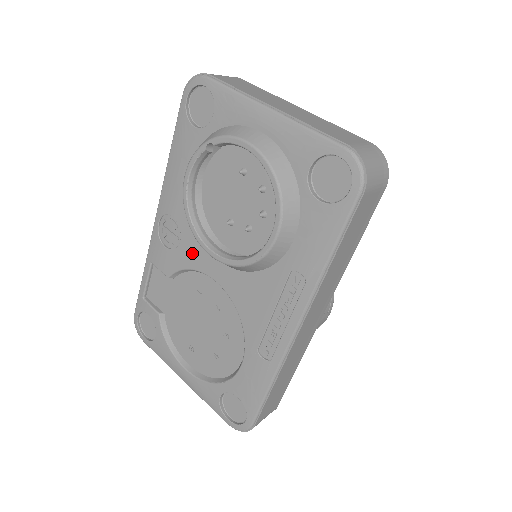
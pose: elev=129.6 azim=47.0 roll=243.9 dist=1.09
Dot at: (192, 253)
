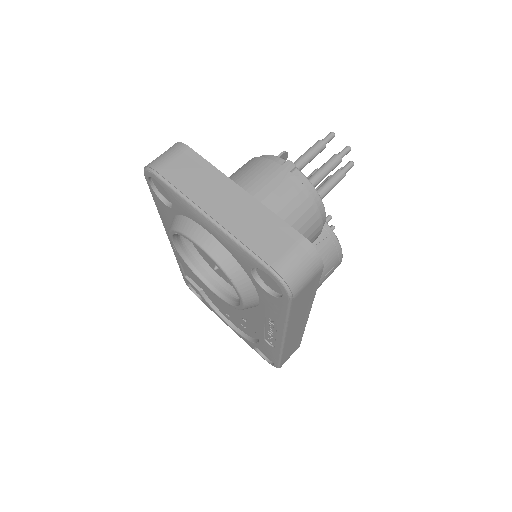
Dot at: occluded
